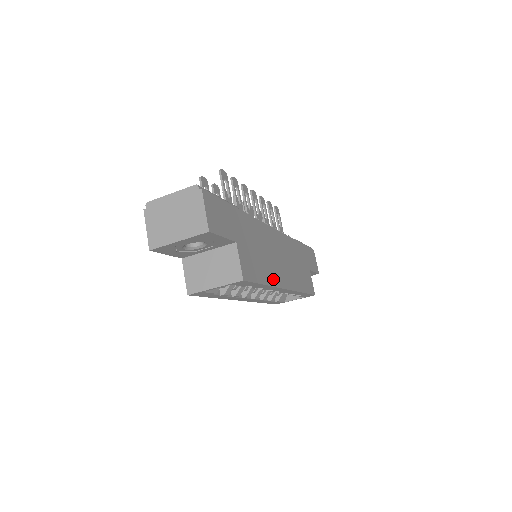
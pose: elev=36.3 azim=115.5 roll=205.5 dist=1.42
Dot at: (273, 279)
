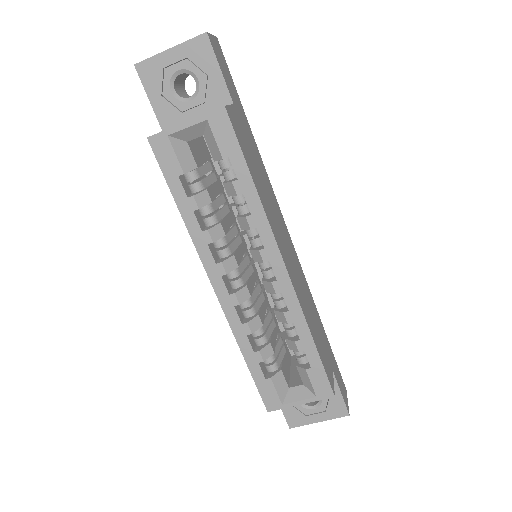
Dot at: (268, 214)
